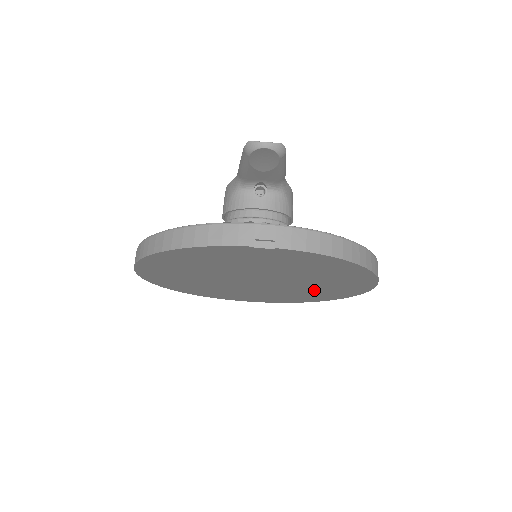
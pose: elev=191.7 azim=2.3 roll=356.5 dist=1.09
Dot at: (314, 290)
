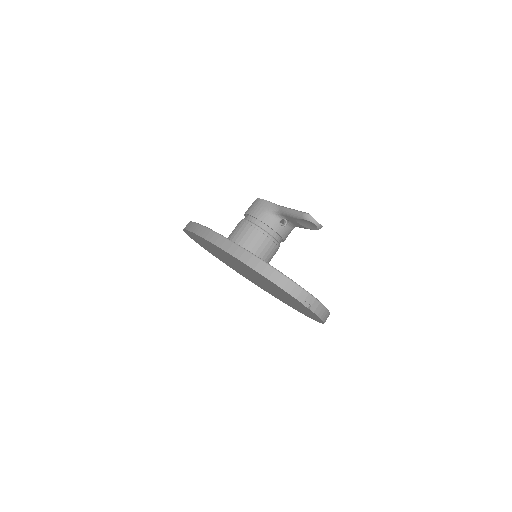
Dot at: (270, 291)
